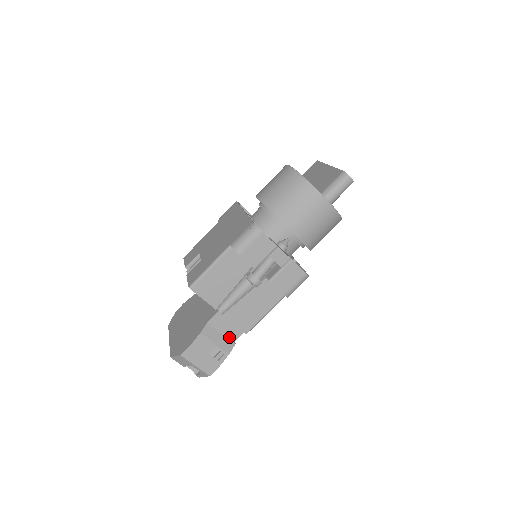
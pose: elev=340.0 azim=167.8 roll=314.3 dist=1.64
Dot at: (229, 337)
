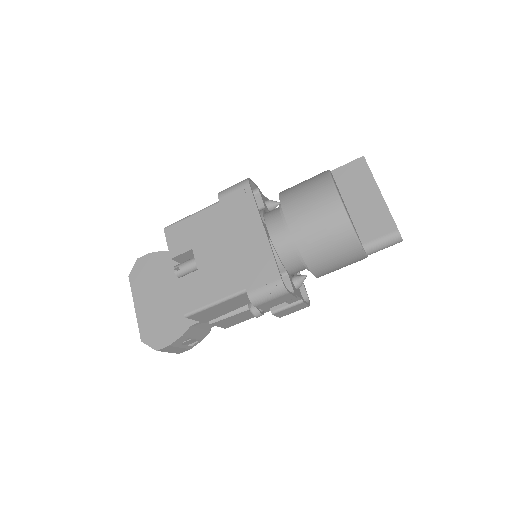
Dot at: (207, 328)
